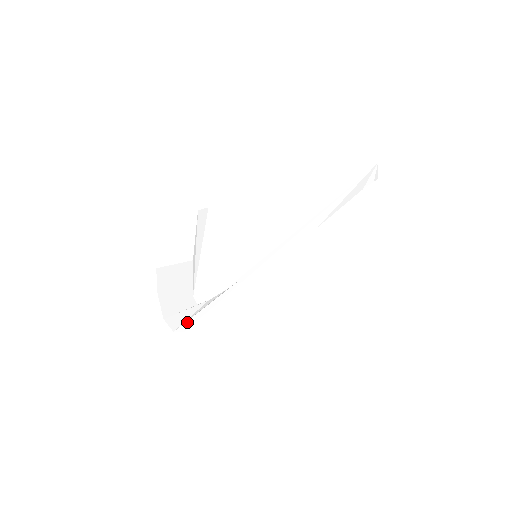
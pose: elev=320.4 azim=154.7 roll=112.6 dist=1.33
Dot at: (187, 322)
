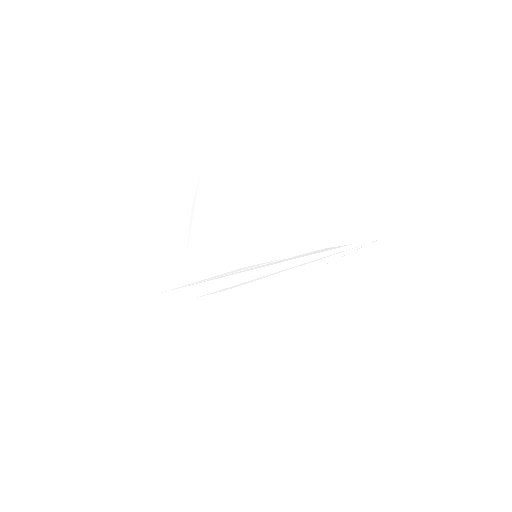
Dot at: (176, 291)
